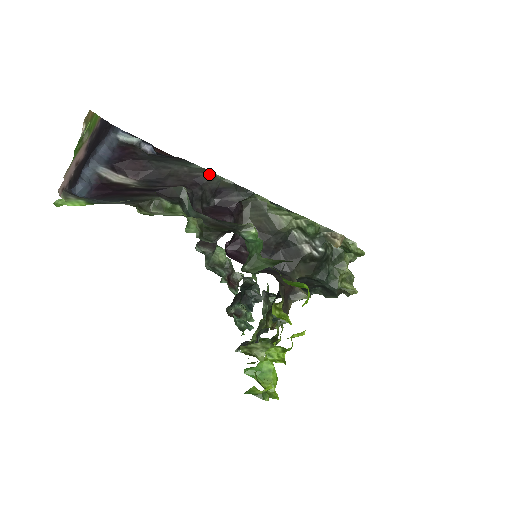
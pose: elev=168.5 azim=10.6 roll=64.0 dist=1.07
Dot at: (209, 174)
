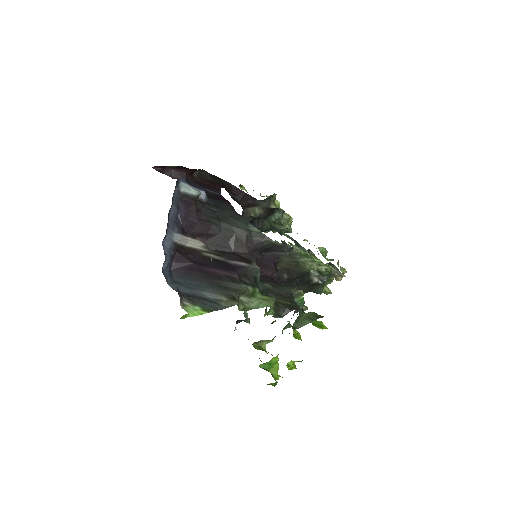
Dot at: (268, 240)
